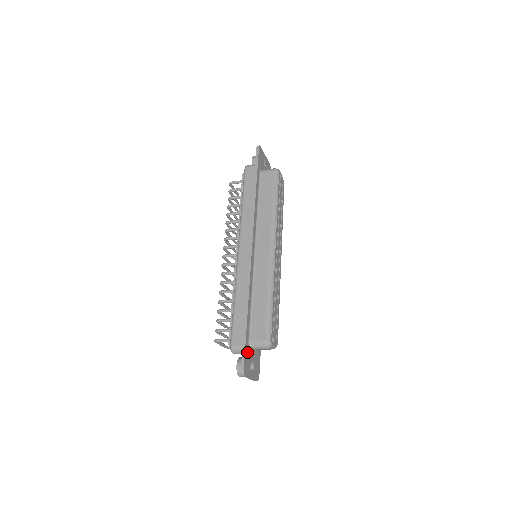
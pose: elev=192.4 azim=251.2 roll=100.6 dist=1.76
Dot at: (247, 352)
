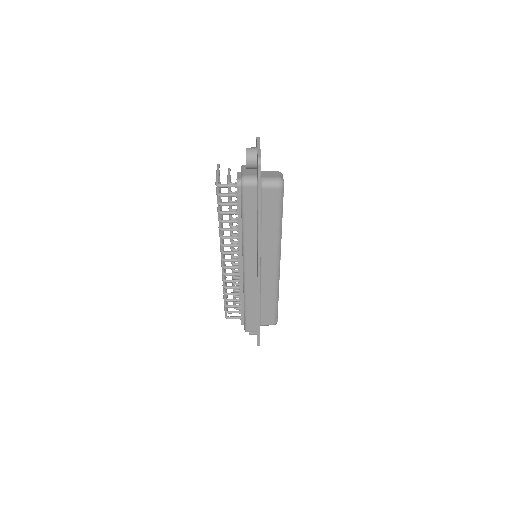
Dot at: occluded
